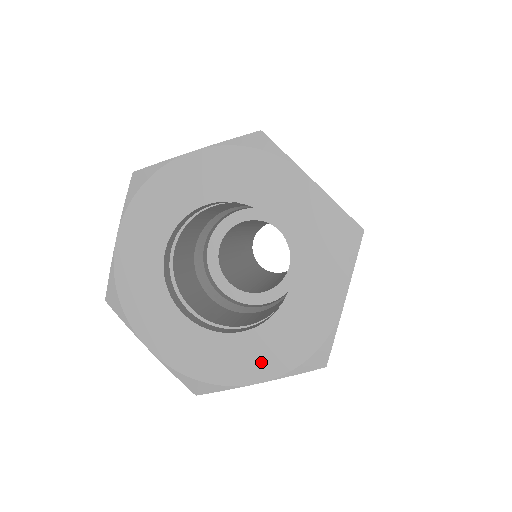
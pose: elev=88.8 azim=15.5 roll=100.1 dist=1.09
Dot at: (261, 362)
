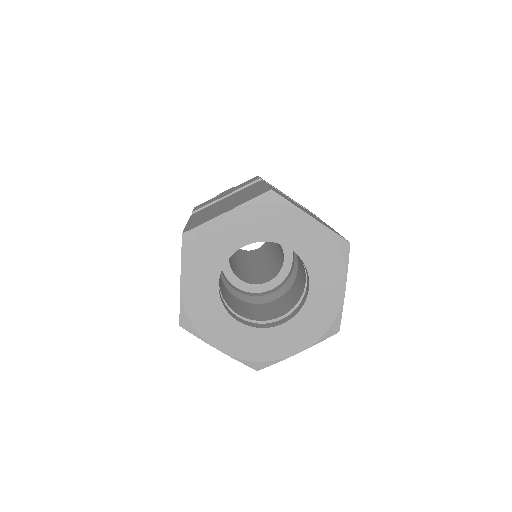
Dot at: (231, 342)
